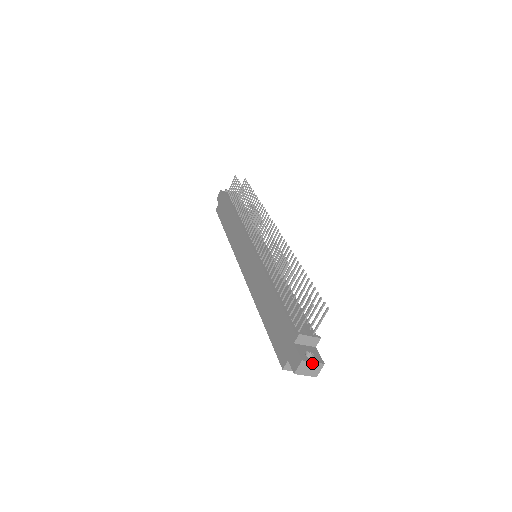
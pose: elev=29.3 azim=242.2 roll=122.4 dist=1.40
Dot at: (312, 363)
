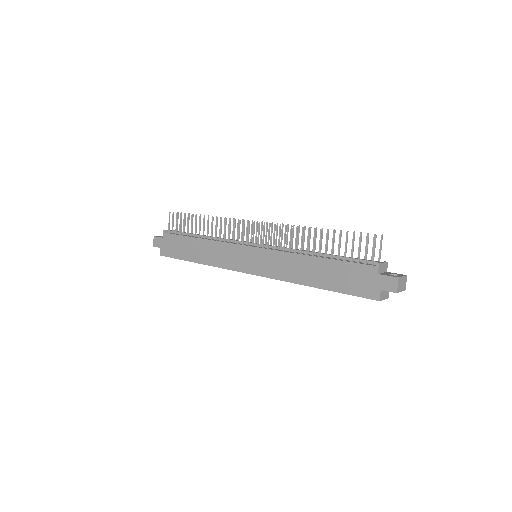
Dot at: (402, 278)
